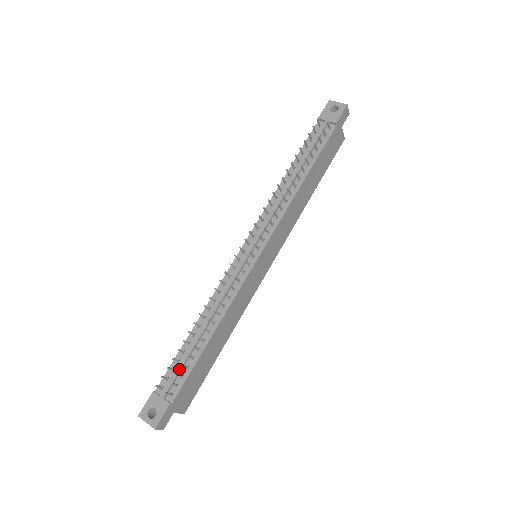
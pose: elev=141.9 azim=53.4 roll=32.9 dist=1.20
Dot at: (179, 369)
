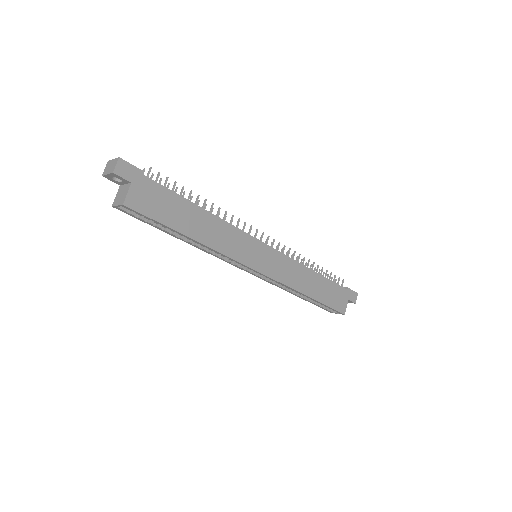
Dot at: occluded
